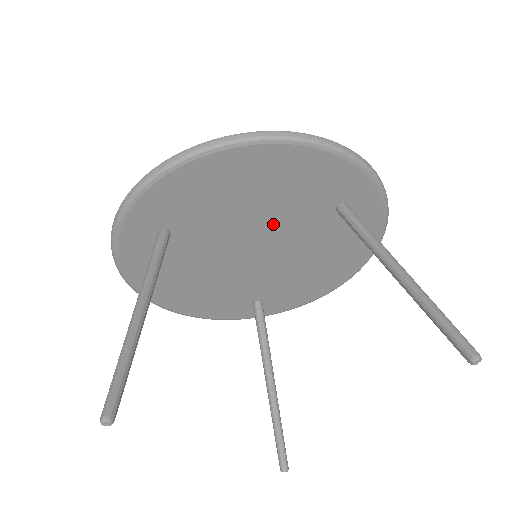
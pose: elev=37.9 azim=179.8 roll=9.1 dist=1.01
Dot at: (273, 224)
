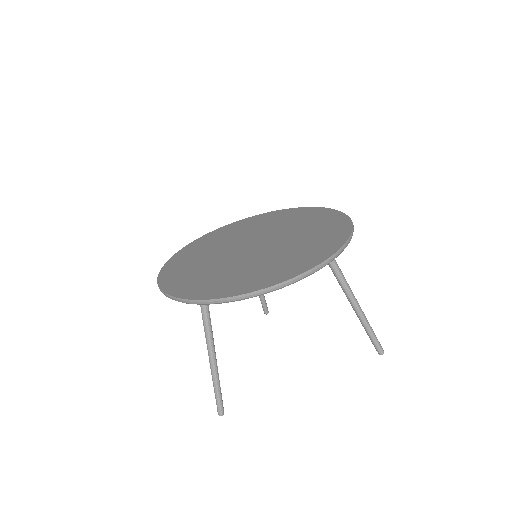
Dot at: occluded
